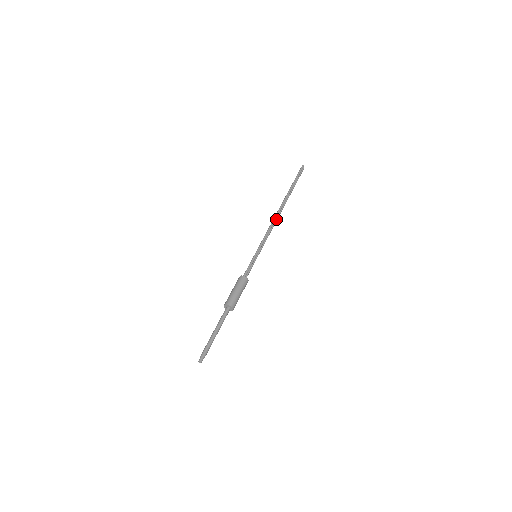
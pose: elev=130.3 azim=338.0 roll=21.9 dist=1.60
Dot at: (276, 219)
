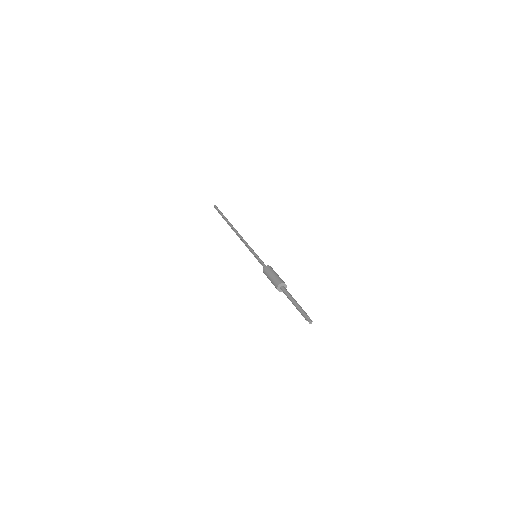
Dot at: occluded
